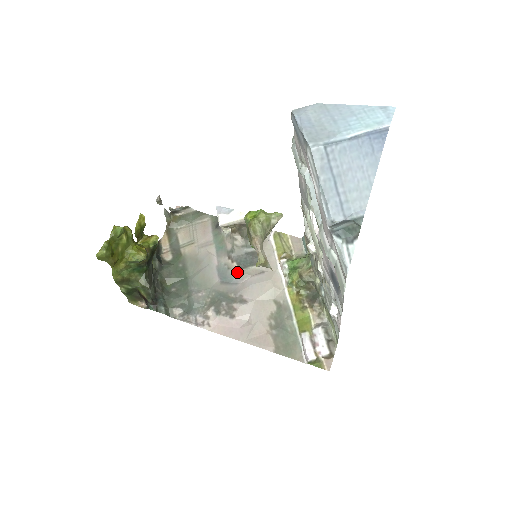
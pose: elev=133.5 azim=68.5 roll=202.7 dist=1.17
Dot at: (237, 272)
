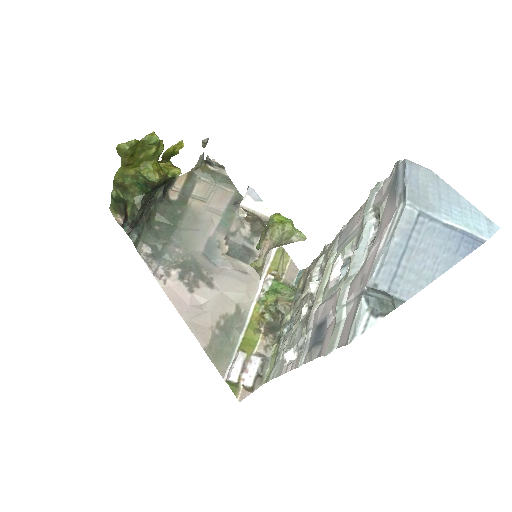
Dot at: (224, 256)
